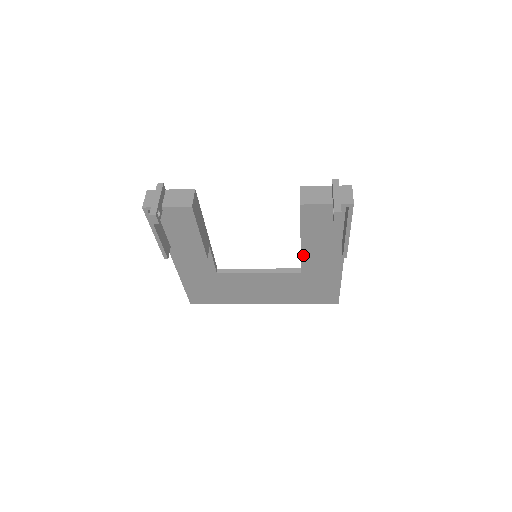
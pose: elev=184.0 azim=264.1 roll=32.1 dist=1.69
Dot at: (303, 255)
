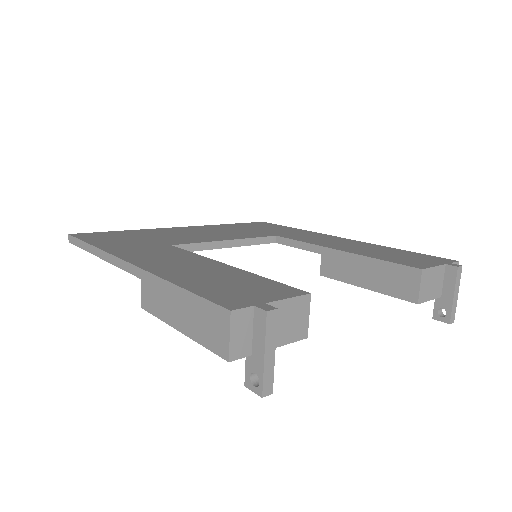
Dot at: (327, 276)
